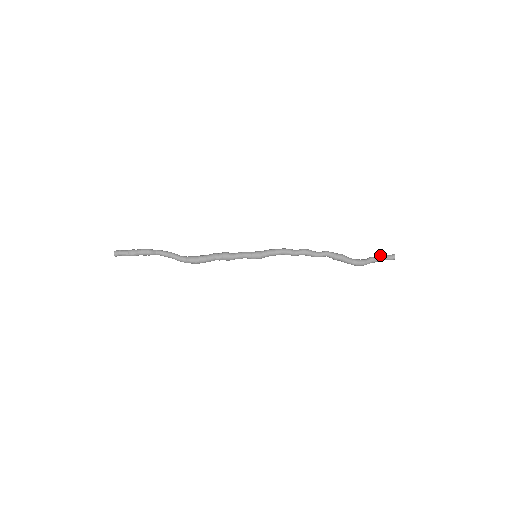
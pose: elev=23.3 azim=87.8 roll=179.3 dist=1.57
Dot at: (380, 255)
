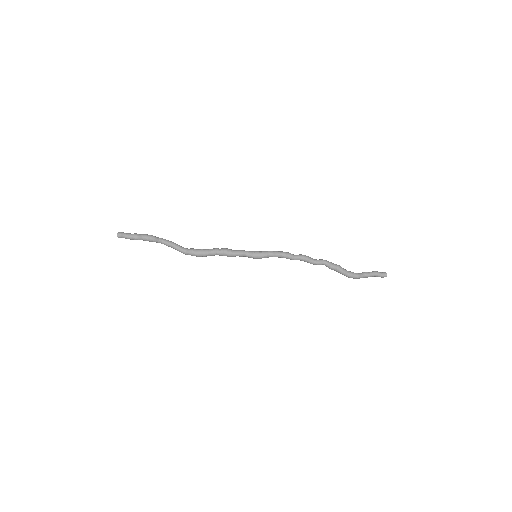
Dot at: (373, 271)
